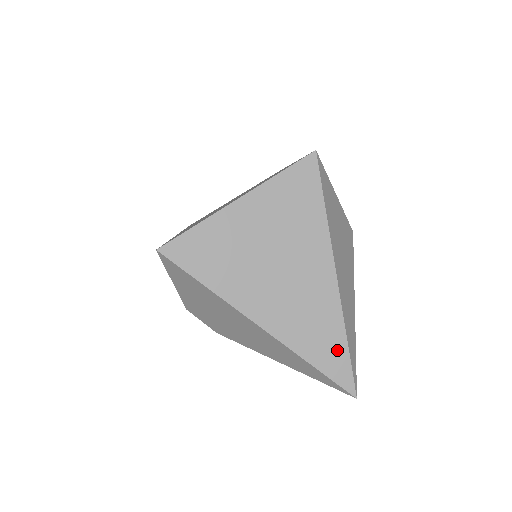
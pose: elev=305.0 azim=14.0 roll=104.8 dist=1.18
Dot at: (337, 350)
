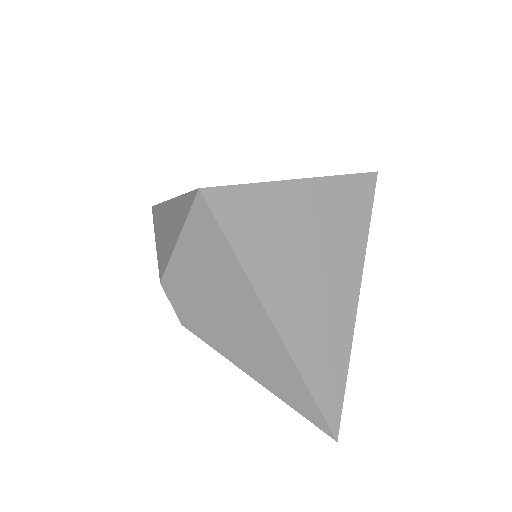
Dot at: (336, 380)
